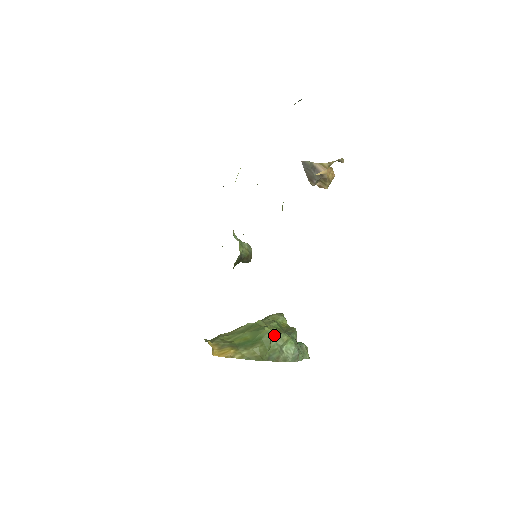
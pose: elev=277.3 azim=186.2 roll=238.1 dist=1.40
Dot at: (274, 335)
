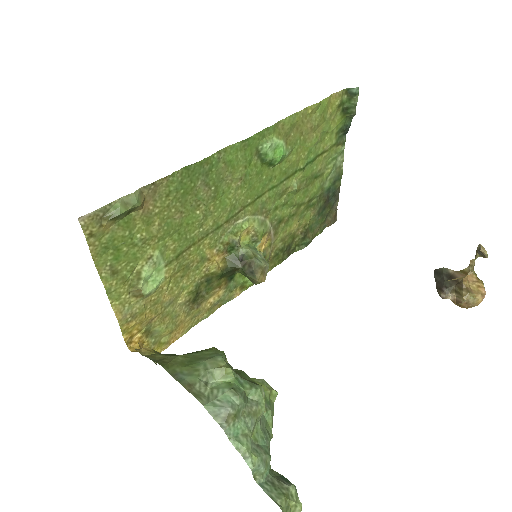
Dot at: (212, 354)
